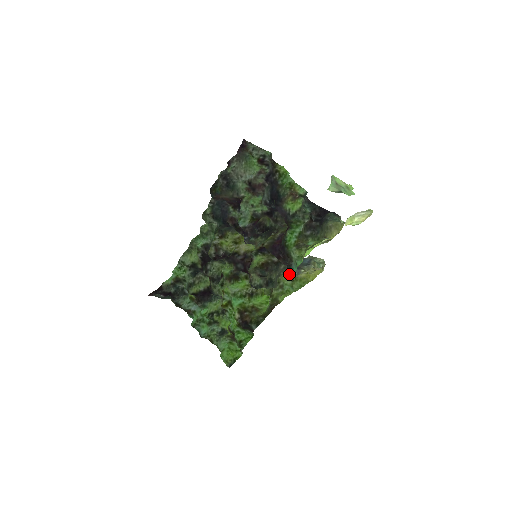
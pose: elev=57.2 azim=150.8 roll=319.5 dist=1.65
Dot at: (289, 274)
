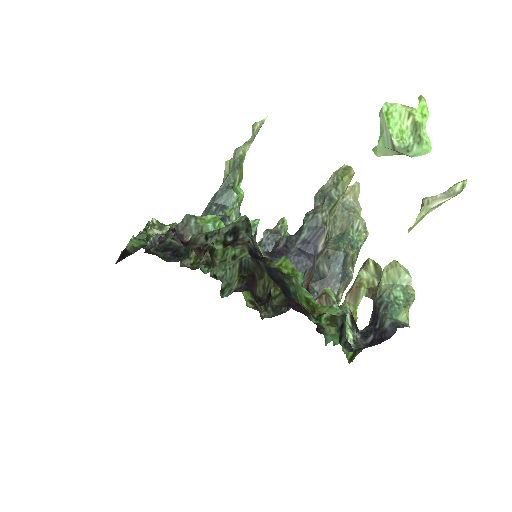
Dot at: occluded
